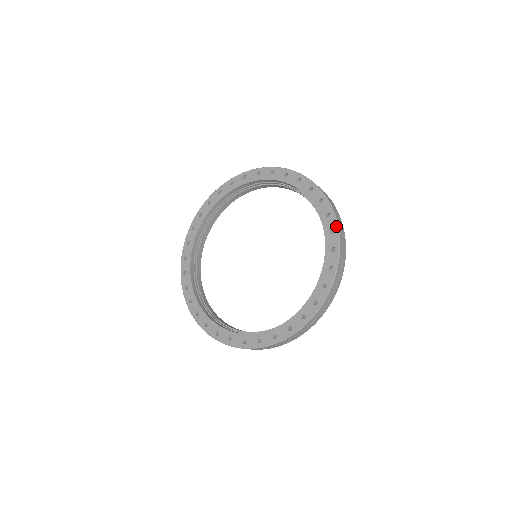
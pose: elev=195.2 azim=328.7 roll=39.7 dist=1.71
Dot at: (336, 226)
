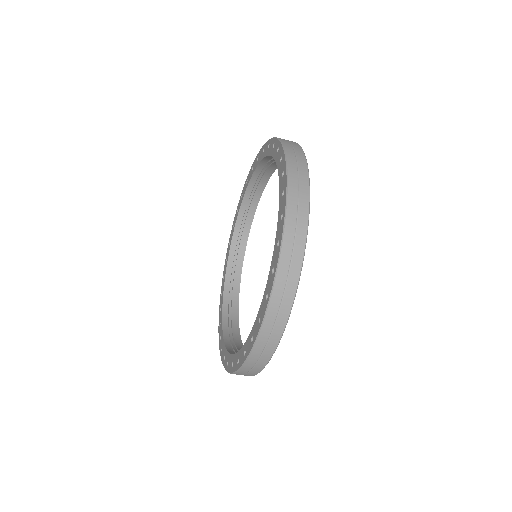
Dot at: (281, 236)
